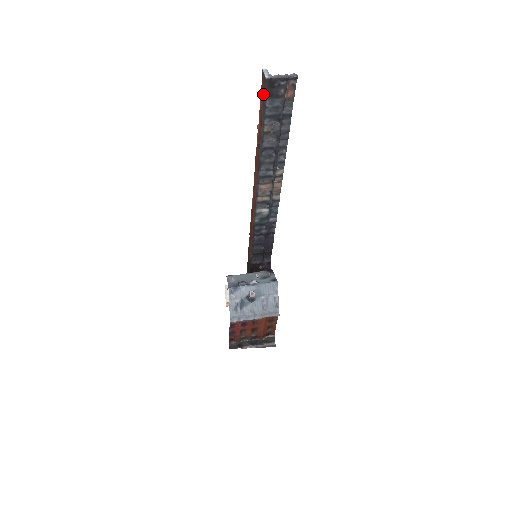
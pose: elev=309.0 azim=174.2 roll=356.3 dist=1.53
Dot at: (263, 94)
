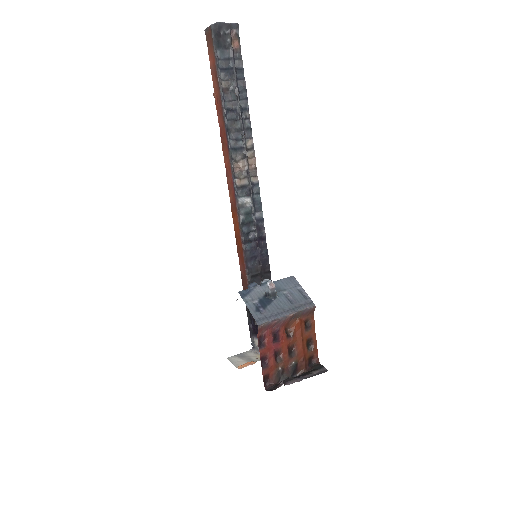
Dot at: (212, 47)
